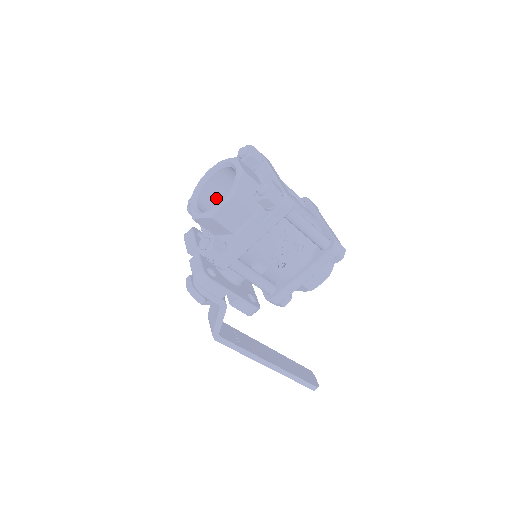
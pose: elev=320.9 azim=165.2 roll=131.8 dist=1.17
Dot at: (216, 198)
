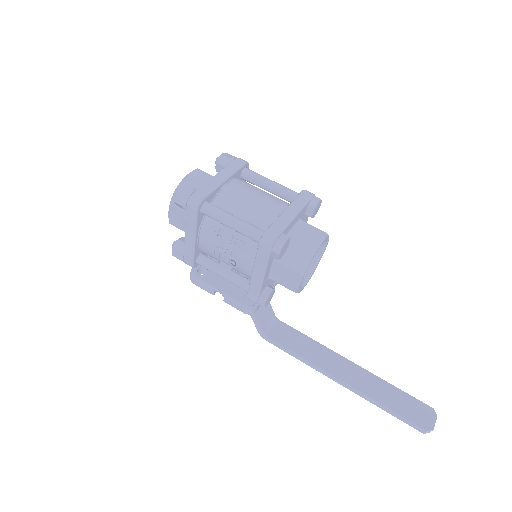
Dot at: occluded
